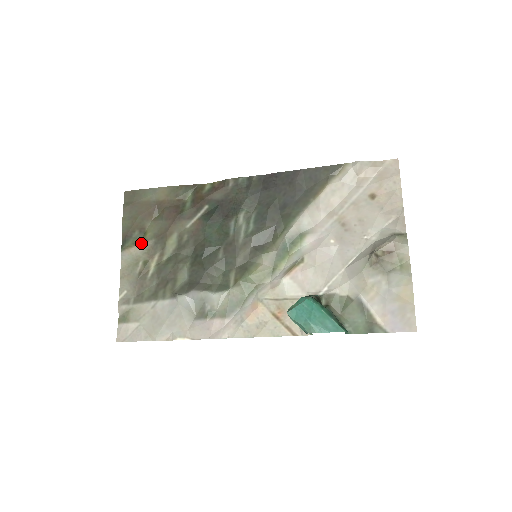
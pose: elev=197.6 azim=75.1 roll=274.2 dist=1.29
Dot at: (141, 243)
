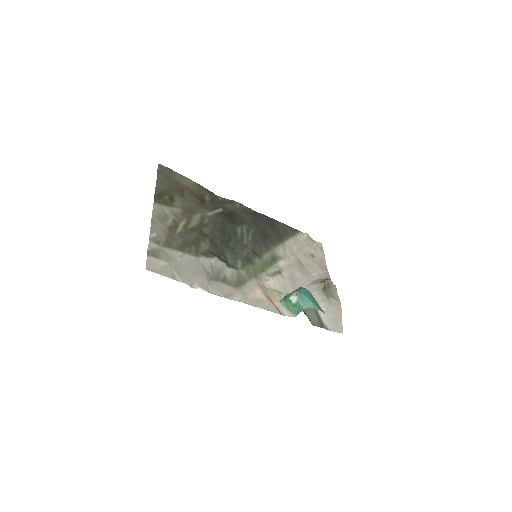
Dot at: (170, 206)
